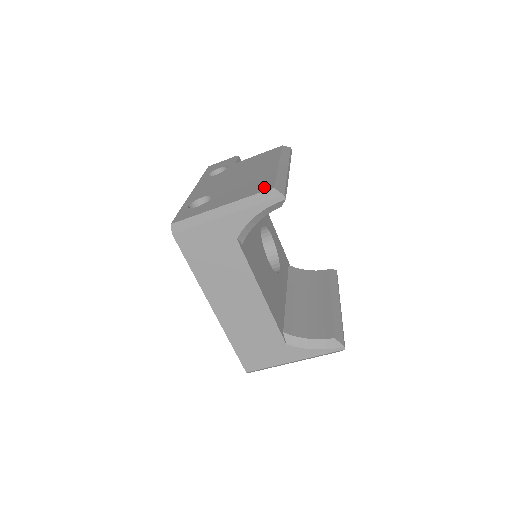
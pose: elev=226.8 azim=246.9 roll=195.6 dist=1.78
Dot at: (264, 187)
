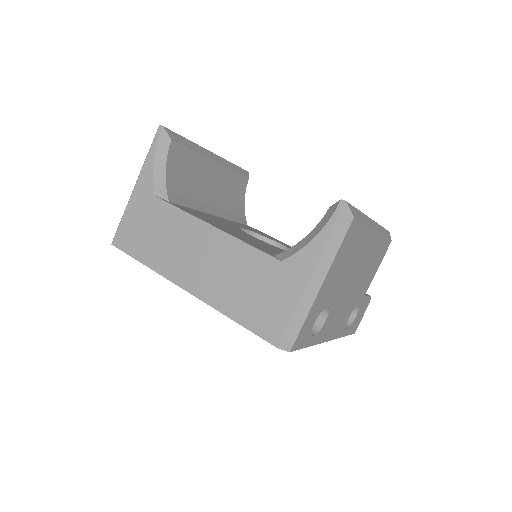
Dot at: occluded
